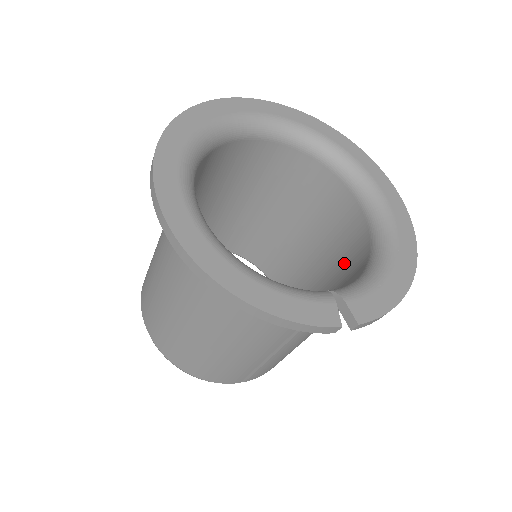
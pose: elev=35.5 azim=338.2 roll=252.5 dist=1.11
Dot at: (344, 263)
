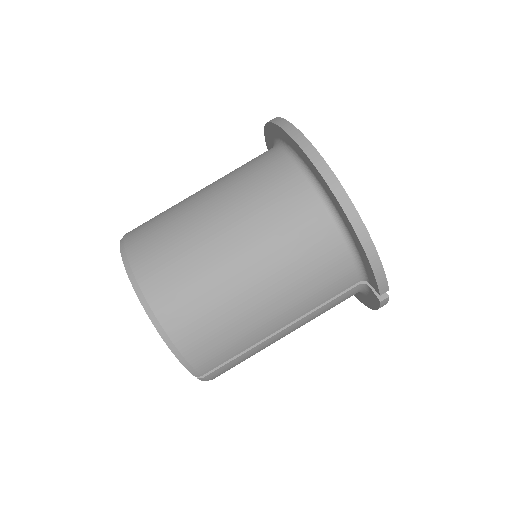
Dot at: occluded
